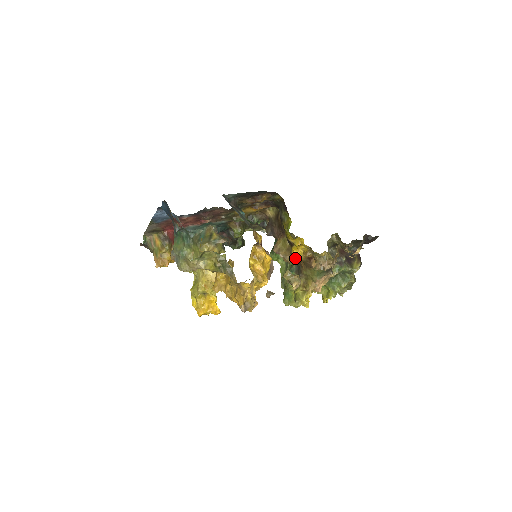
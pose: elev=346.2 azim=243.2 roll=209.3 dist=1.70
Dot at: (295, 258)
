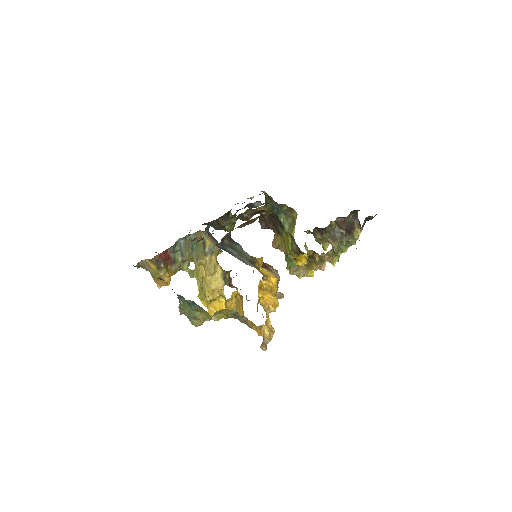
Dot at: (300, 267)
